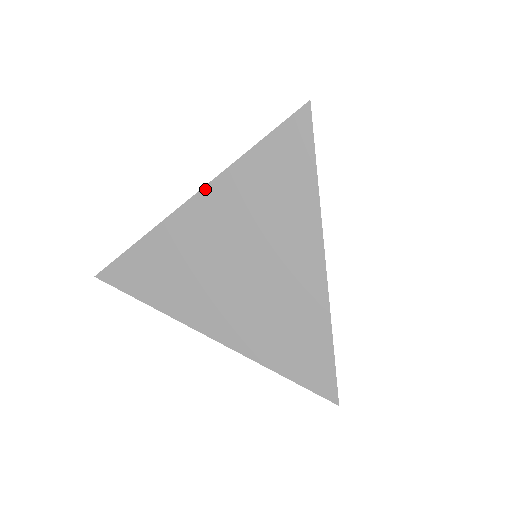
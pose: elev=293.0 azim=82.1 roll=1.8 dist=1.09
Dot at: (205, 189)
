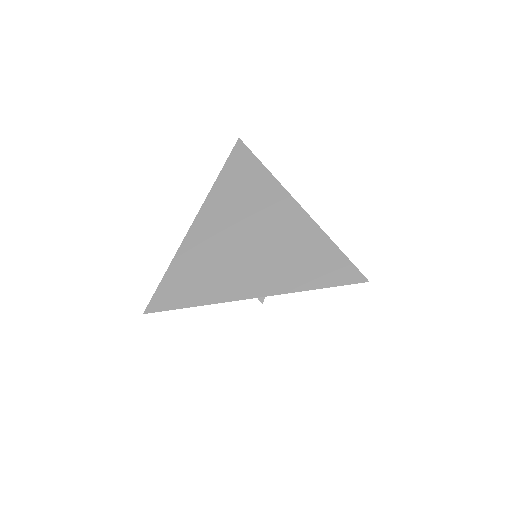
Dot at: (201, 210)
